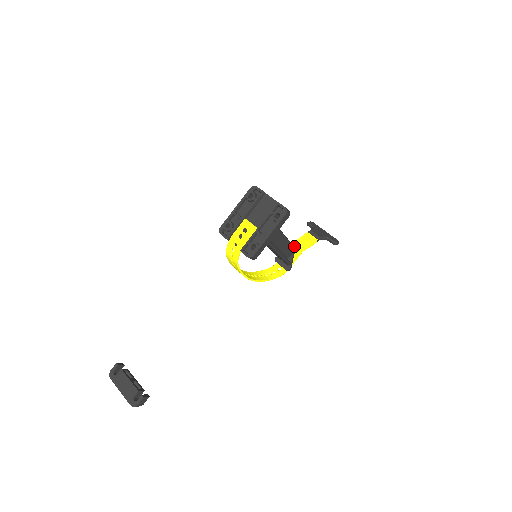
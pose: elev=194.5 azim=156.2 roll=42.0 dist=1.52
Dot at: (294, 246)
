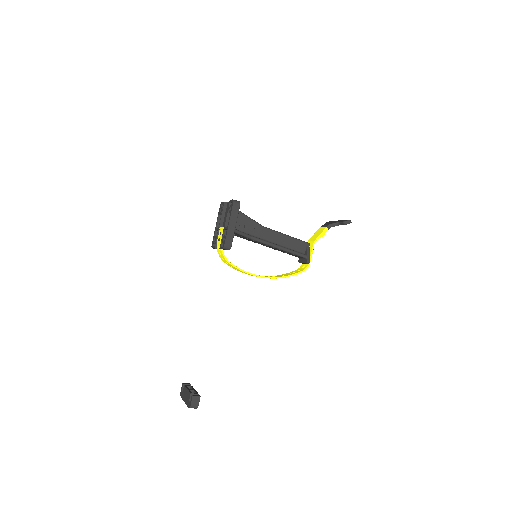
Dot at: occluded
